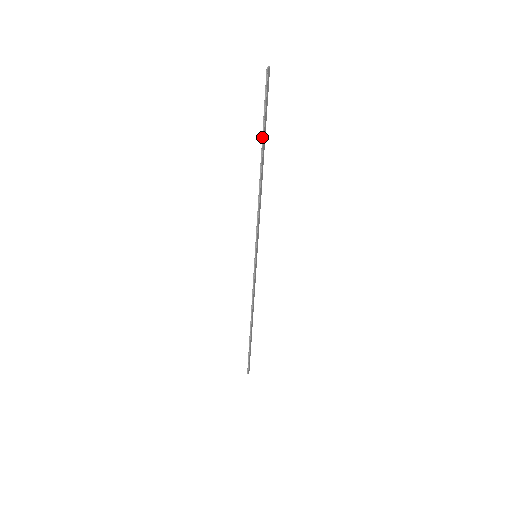
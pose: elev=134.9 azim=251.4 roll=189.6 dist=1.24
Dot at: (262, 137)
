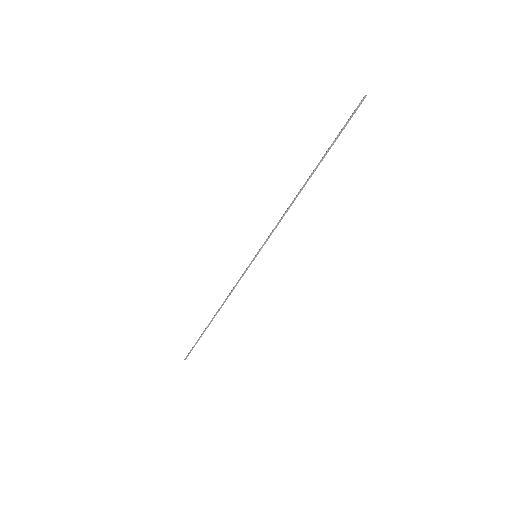
Dot at: (325, 154)
